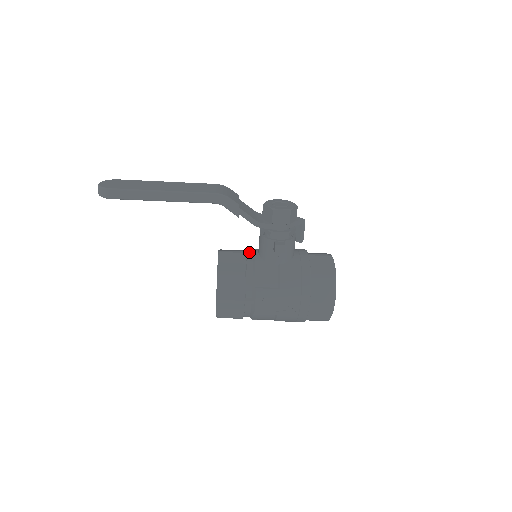
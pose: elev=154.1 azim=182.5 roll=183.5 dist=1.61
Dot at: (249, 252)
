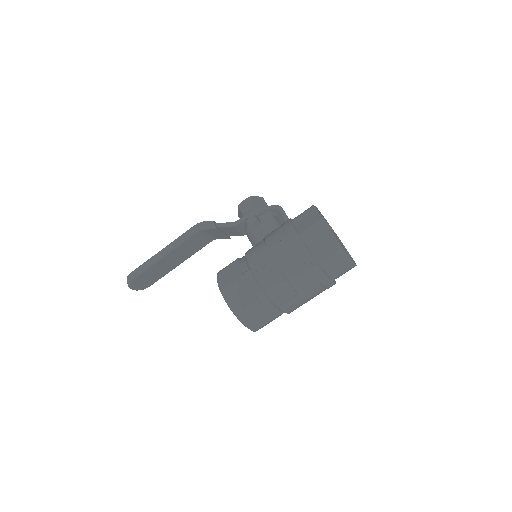
Dot at: occluded
